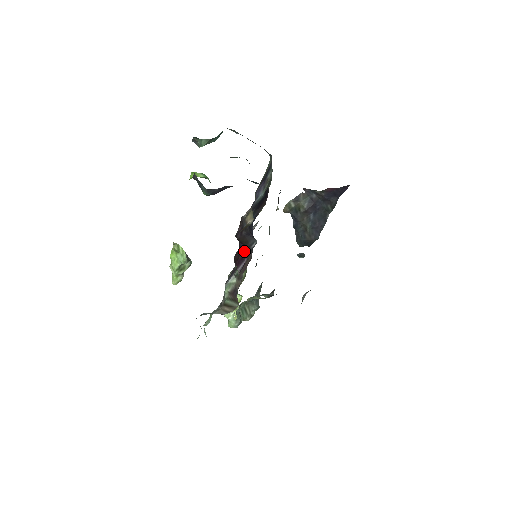
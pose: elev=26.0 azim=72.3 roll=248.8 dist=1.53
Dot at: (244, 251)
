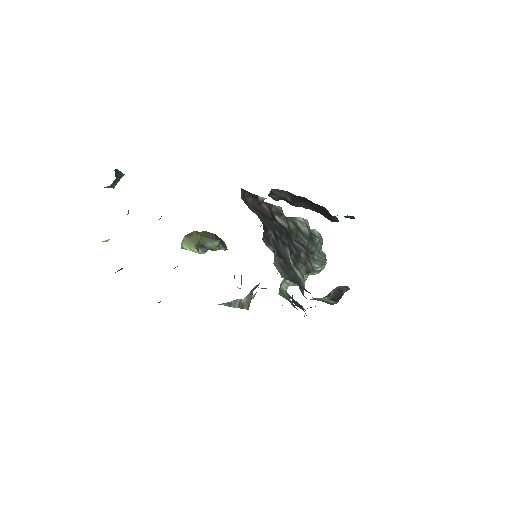
Dot at: occluded
